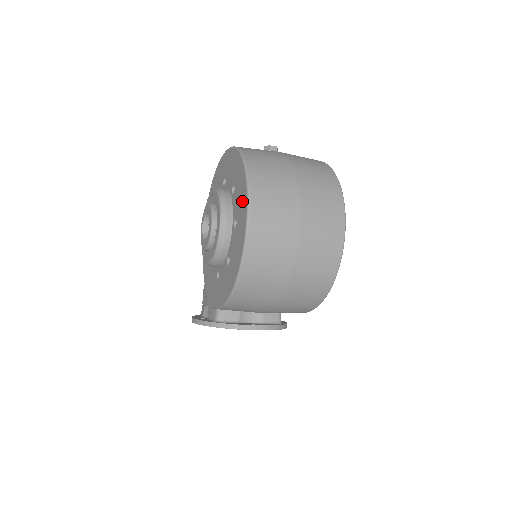
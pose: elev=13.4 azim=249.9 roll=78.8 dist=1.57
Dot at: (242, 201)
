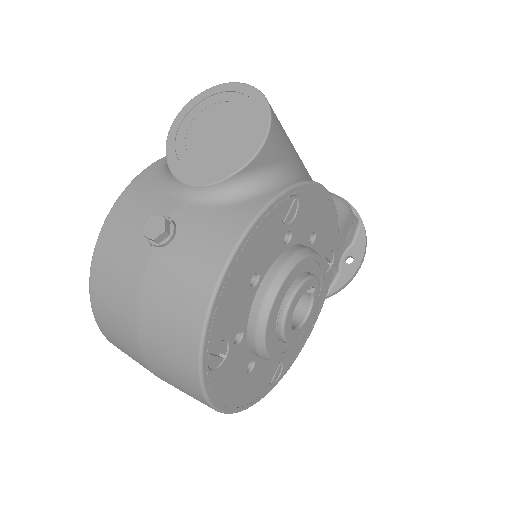
Dot at: occluded
